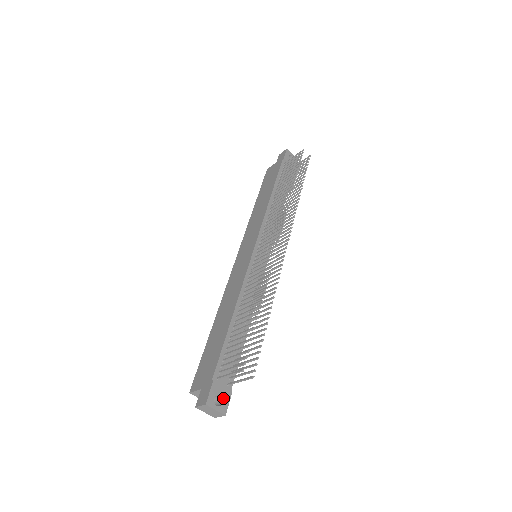
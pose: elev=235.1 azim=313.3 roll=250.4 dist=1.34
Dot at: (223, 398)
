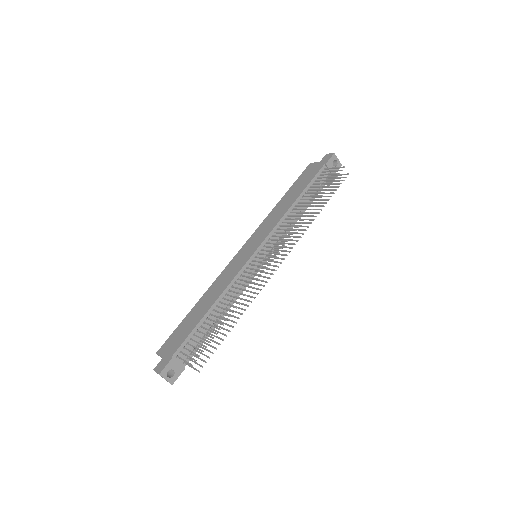
Dot at: (175, 372)
